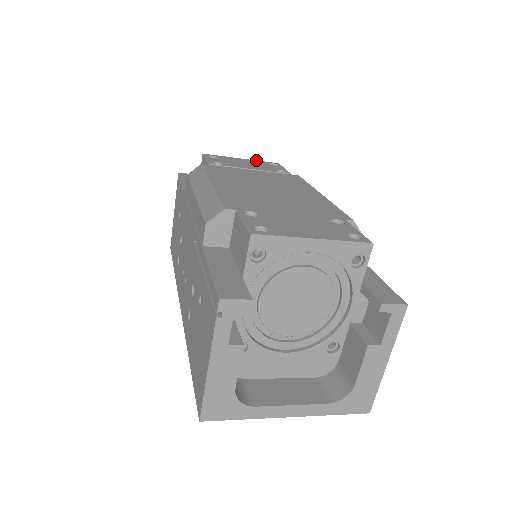
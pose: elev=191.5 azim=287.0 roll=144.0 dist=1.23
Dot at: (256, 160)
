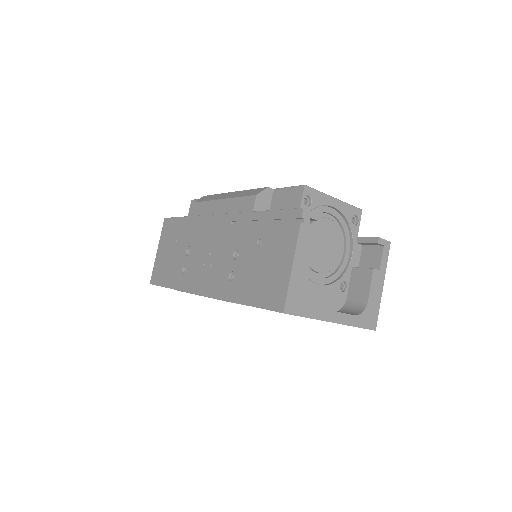
Dot at: occluded
